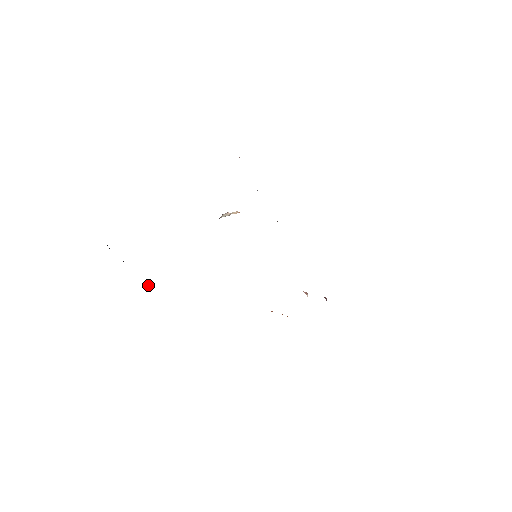
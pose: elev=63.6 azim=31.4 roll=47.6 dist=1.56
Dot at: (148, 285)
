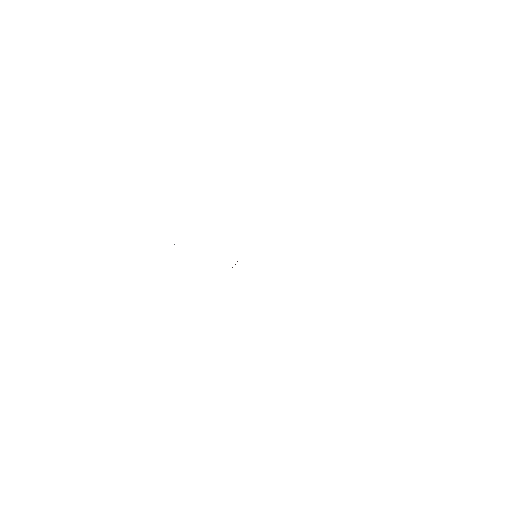
Dot at: occluded
